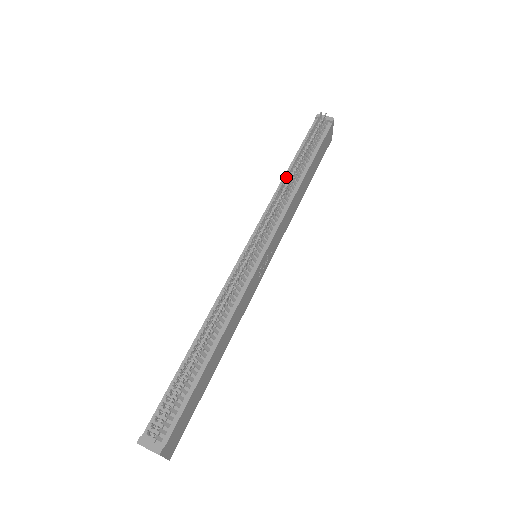
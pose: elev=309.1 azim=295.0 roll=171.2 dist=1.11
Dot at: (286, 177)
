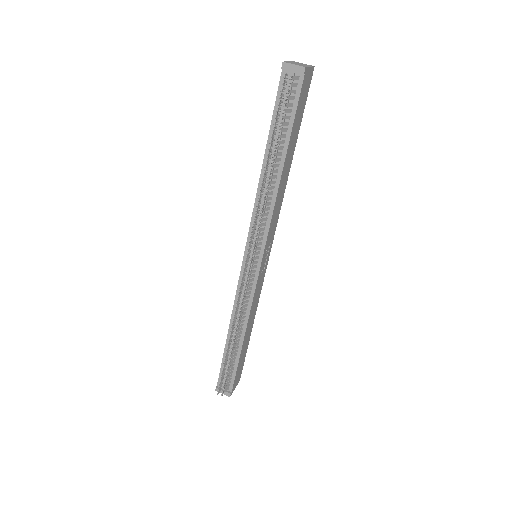
Dot at: (260, 190)
